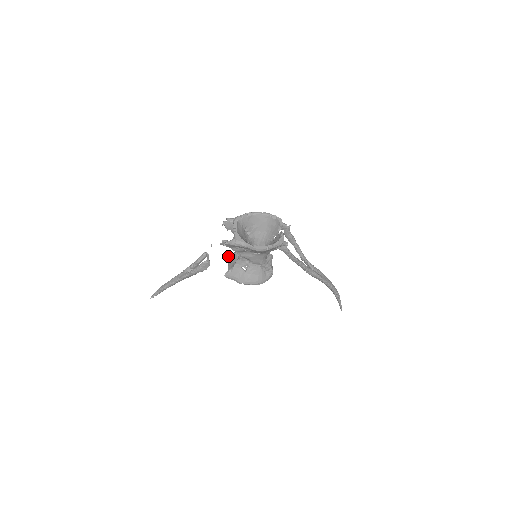
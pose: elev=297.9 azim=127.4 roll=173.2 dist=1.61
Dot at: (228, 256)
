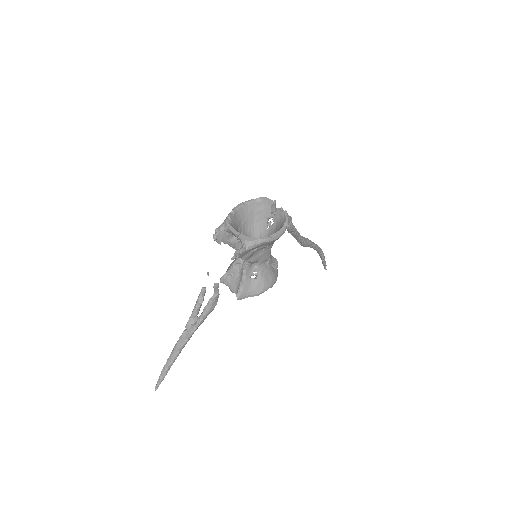
Dot at: (224, 277)
